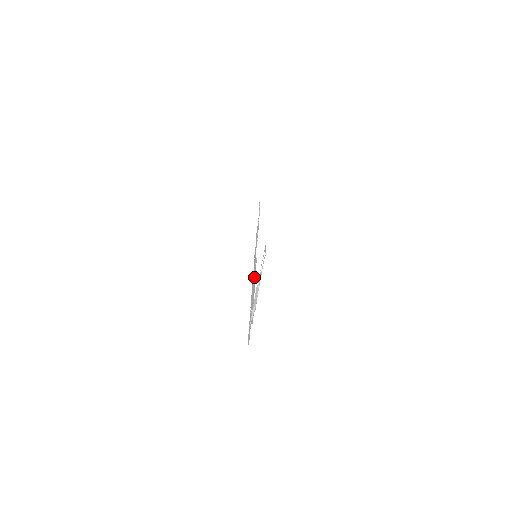
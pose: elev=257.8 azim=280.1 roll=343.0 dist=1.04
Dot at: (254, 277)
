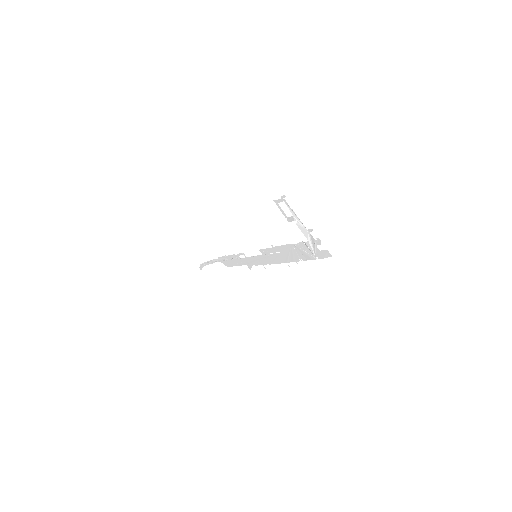
Dot at: (276, 253)
